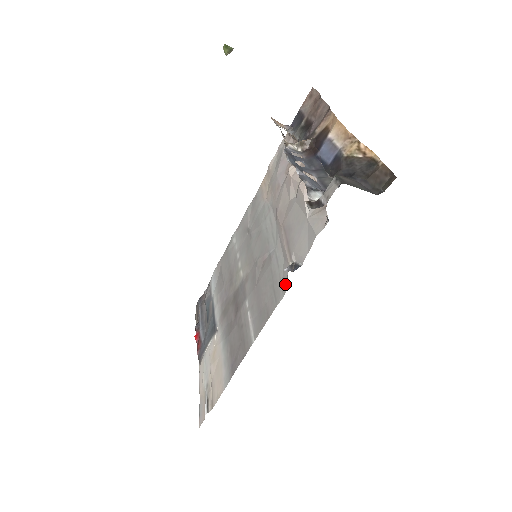
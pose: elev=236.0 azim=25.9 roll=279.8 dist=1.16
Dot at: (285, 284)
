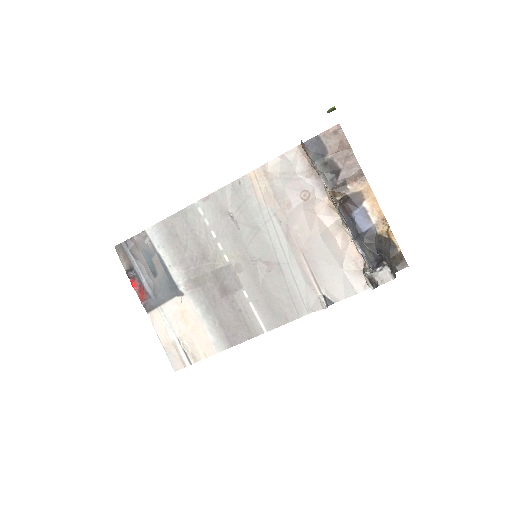
Dot at: (312, 306)
